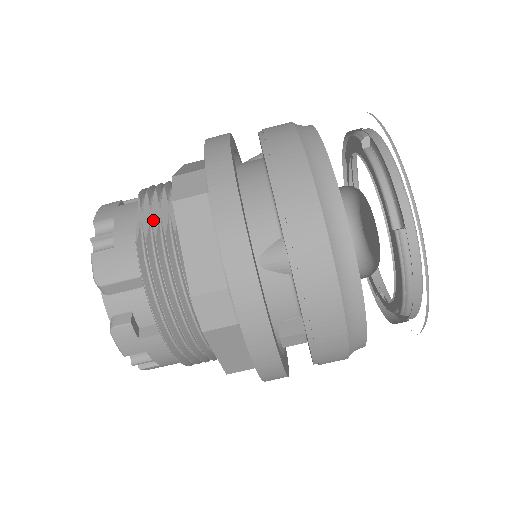
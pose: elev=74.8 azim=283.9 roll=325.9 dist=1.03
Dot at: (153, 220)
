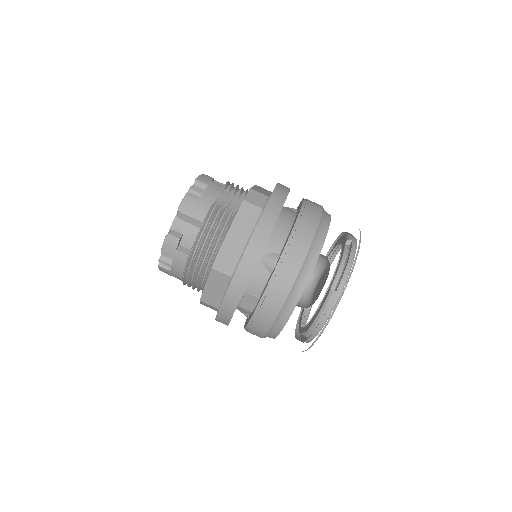
Dot at: (226, 201)
